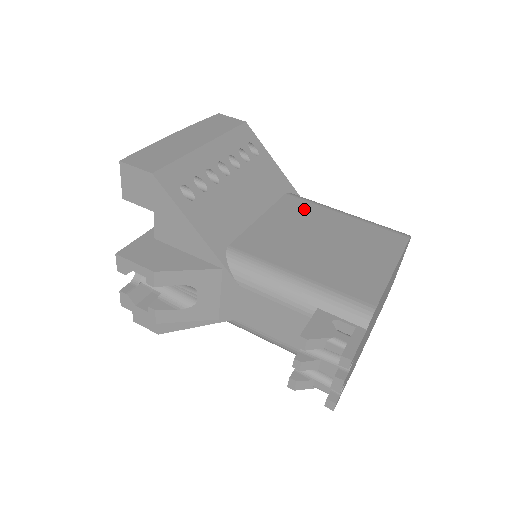
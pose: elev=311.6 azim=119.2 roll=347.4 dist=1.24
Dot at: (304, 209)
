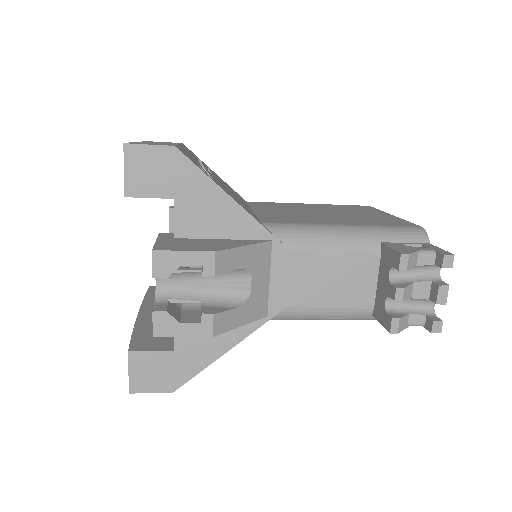
Dot at: (276, 205)
